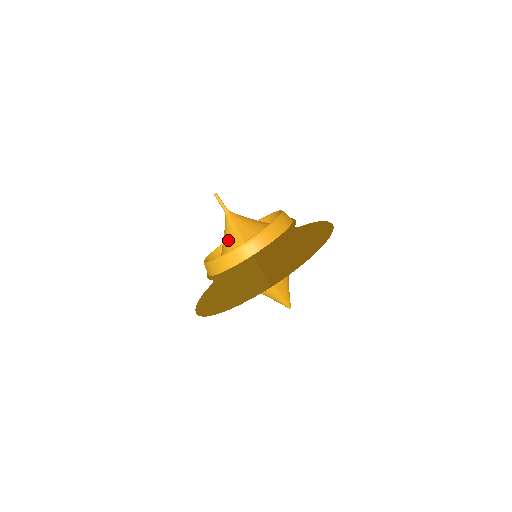
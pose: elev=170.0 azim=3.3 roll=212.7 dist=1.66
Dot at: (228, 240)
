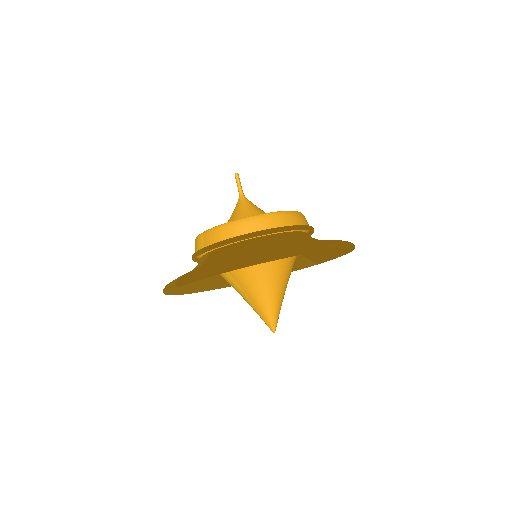
Dot at: occluded
